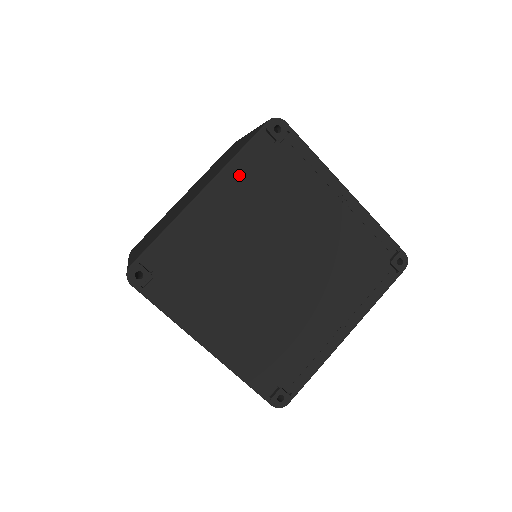
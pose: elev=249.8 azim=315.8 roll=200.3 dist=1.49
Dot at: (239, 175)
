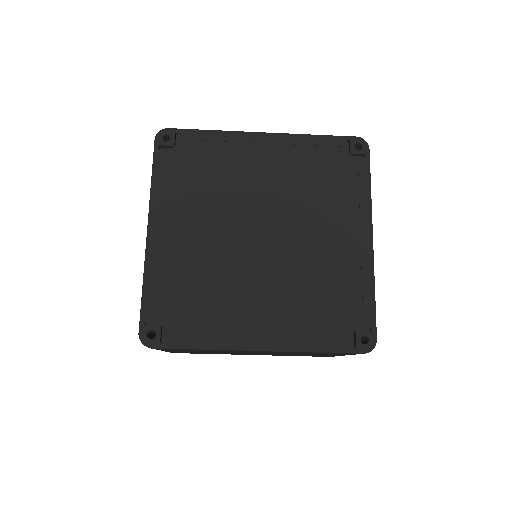
Dot at: (166, 194)
